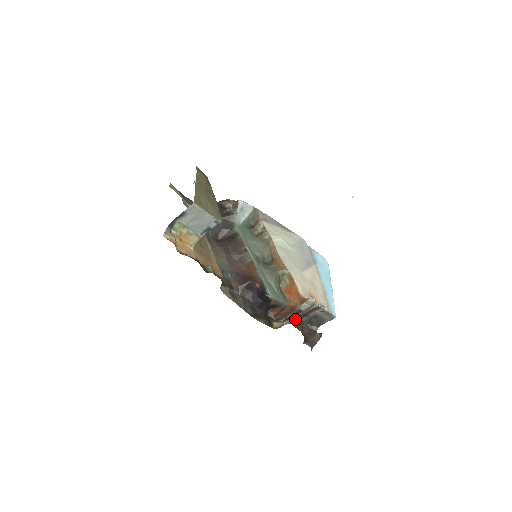
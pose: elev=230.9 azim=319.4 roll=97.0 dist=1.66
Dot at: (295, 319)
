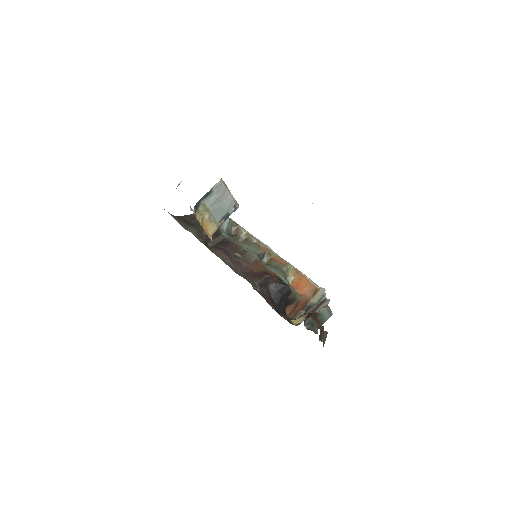
Dot at: (312, 312)
